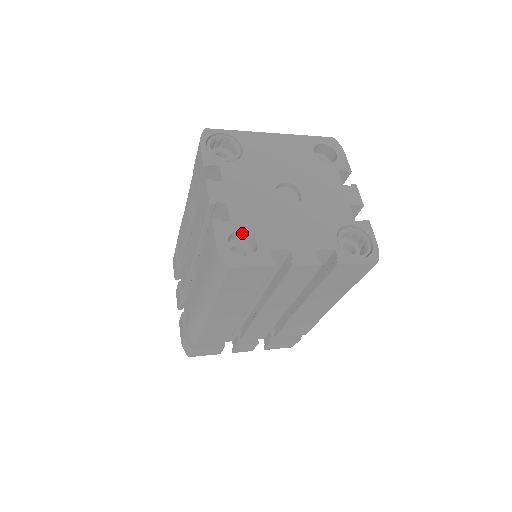
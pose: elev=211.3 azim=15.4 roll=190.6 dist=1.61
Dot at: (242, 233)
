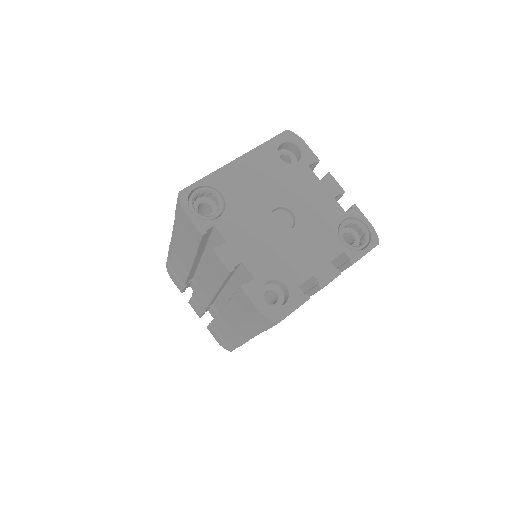
Dot at: (268, 282)
